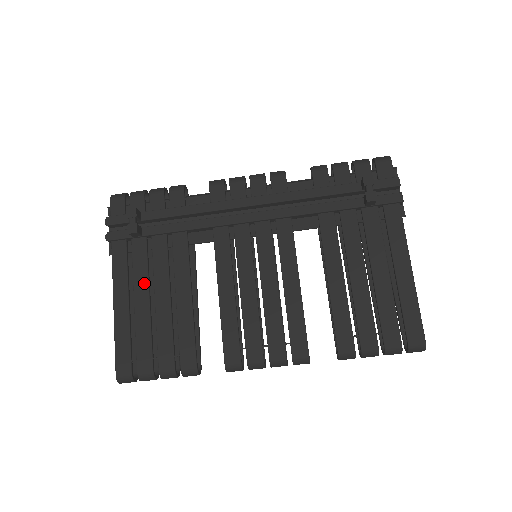
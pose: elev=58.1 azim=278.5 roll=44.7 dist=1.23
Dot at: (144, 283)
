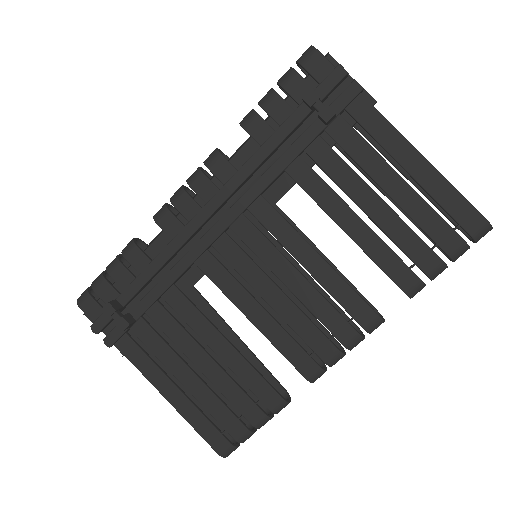
Dot at: (175, 360)
